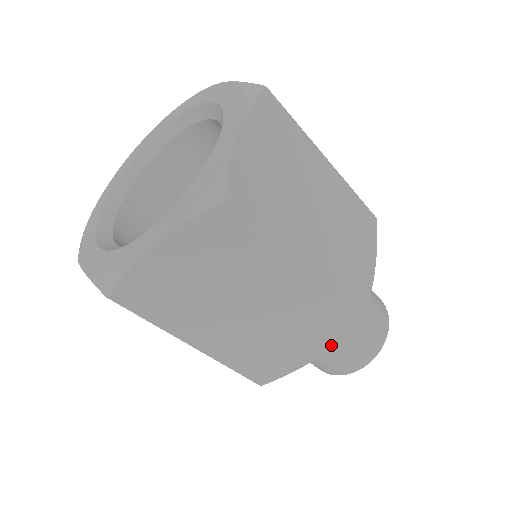
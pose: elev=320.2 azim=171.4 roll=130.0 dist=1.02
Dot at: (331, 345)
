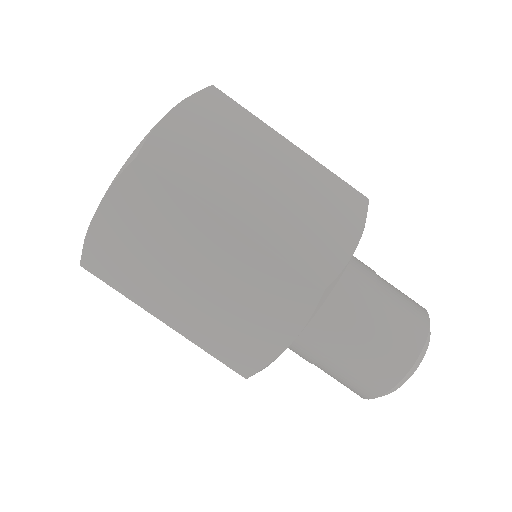
Dot at: (302, 322)
